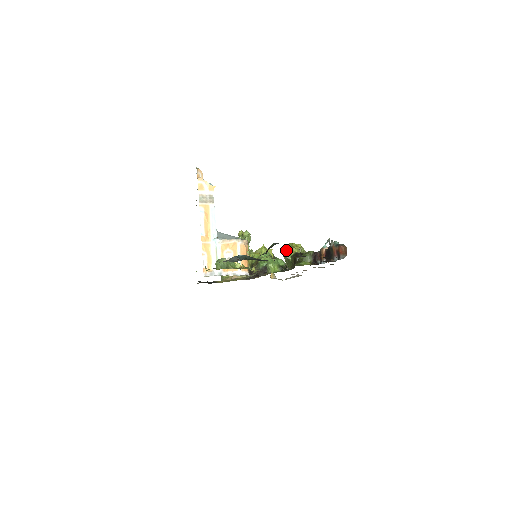
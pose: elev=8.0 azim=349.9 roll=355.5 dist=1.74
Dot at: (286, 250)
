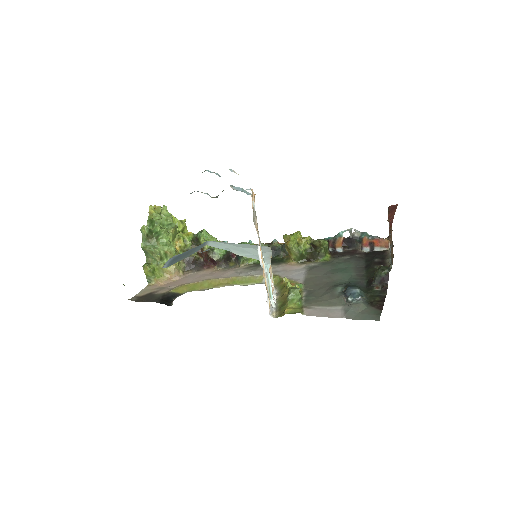
Dot at: (296, 244)
